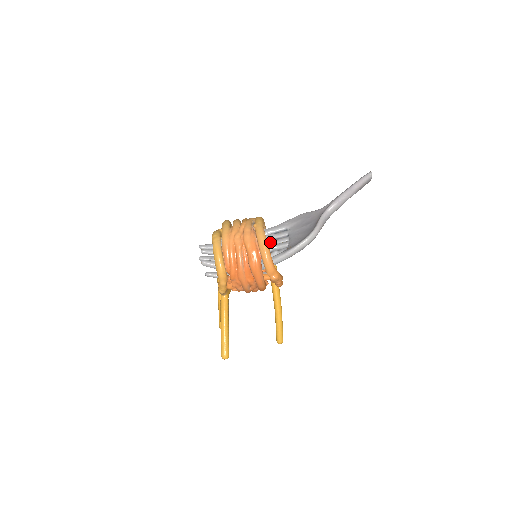
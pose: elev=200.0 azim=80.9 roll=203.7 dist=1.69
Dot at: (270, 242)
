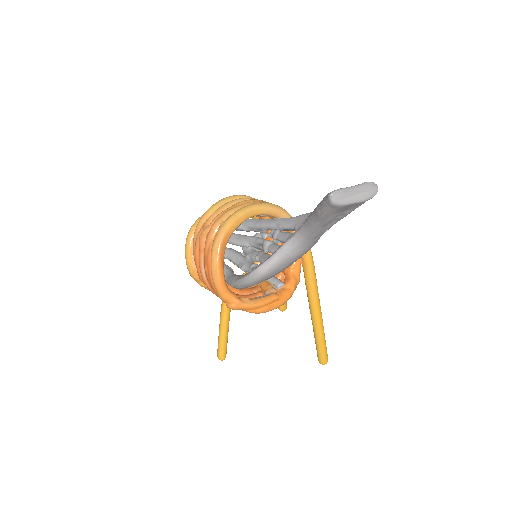
Dot at: (262, 246)
